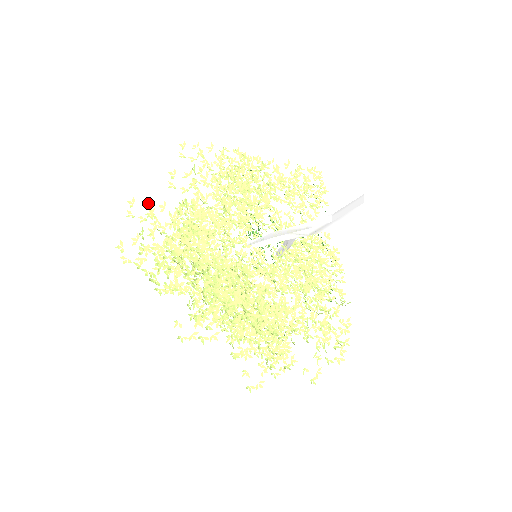
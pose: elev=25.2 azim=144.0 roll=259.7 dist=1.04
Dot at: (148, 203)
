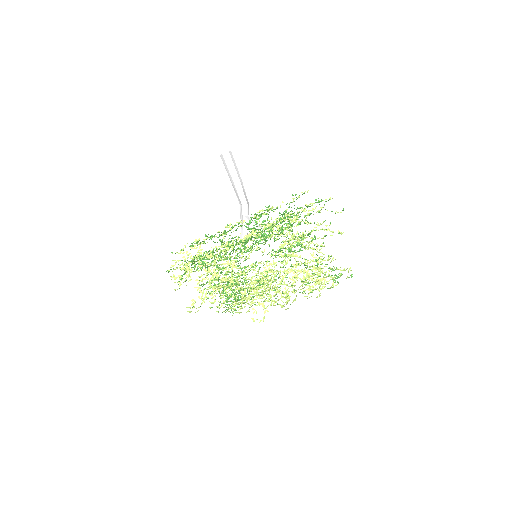
Dot at: occluded
